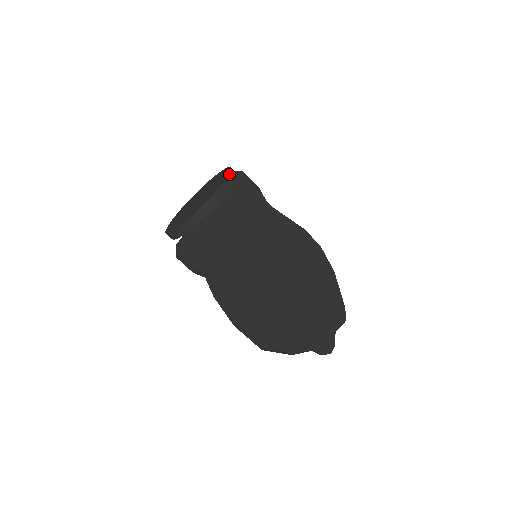
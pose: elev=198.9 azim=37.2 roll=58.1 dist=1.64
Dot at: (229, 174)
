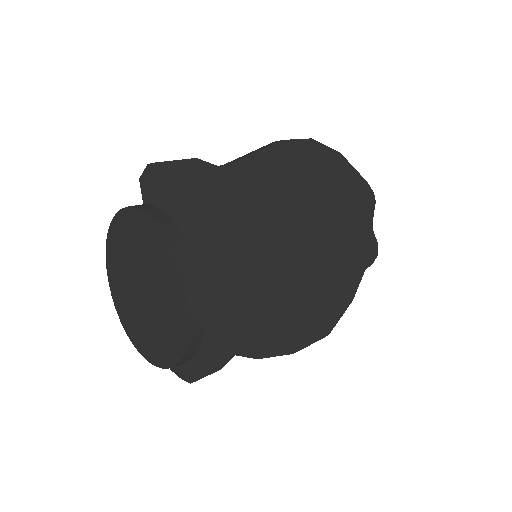
Dot at: (181, 269)
